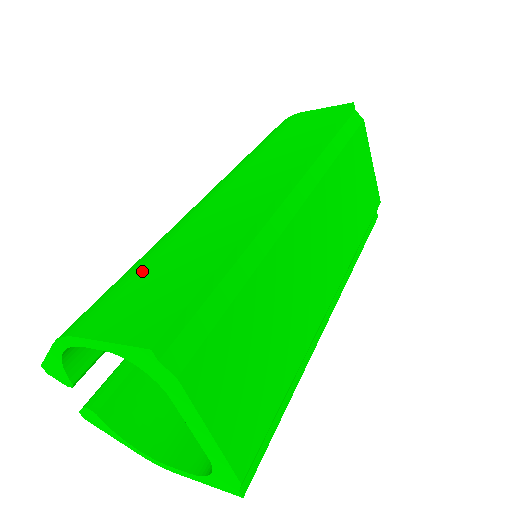
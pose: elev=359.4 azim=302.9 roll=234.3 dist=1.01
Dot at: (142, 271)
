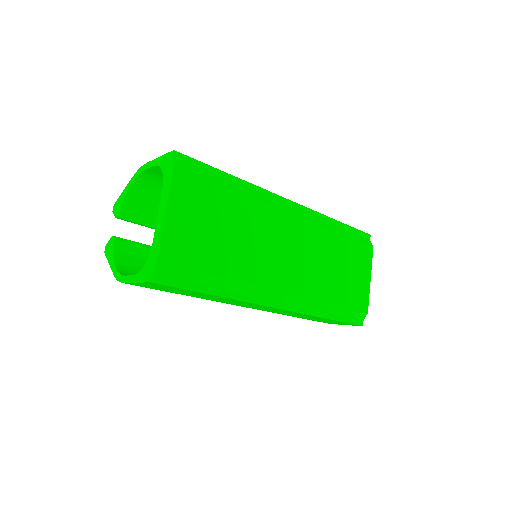
Dot at: occluded
